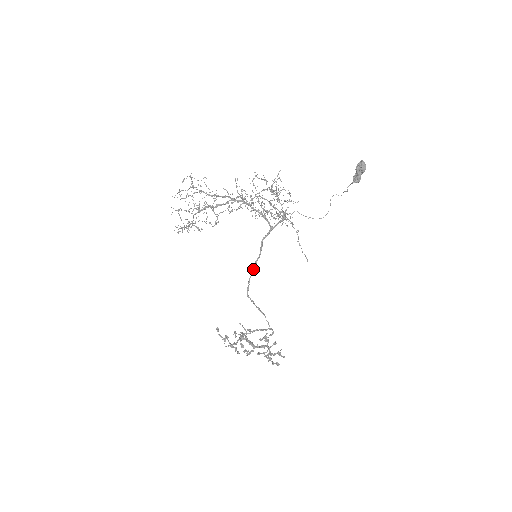
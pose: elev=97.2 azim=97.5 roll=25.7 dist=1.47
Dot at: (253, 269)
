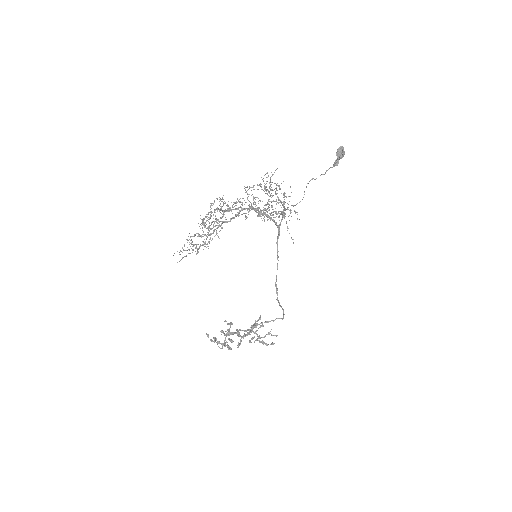
Dot at: occluded
